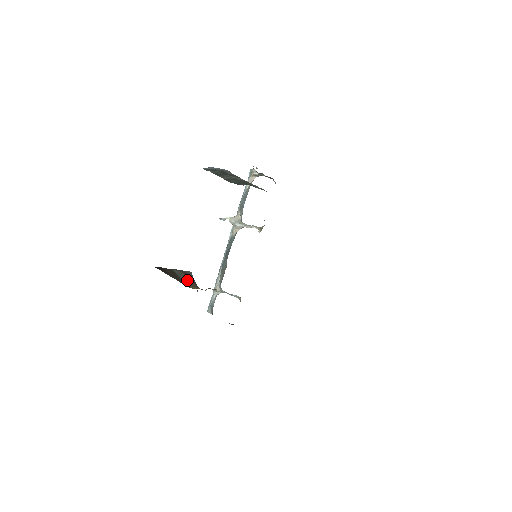
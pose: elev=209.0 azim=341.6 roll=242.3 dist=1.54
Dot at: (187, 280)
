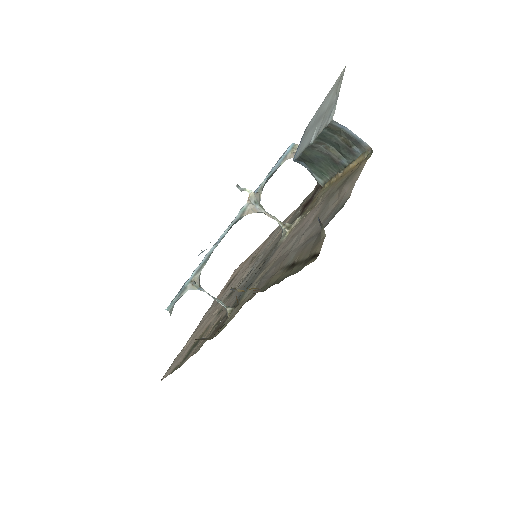
Dot at: occluded
